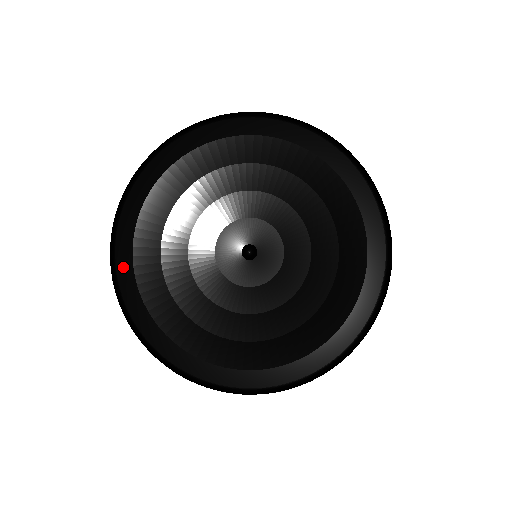
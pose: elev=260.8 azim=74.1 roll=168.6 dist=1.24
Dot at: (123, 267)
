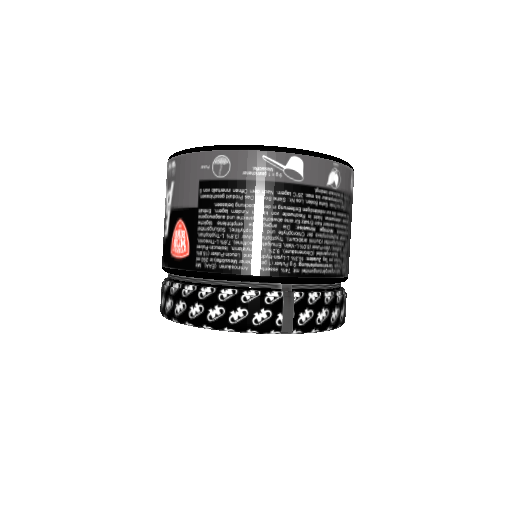
Dot at: occluded
